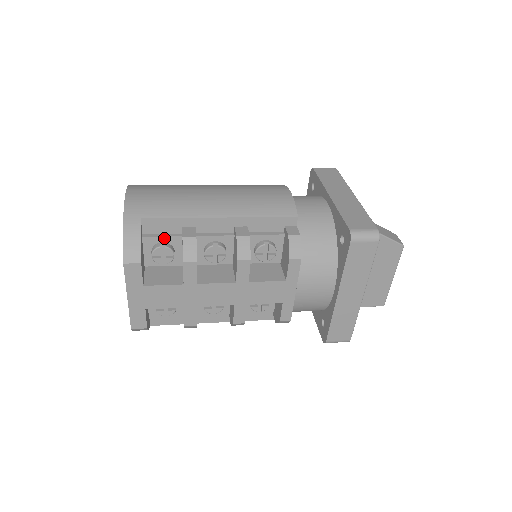
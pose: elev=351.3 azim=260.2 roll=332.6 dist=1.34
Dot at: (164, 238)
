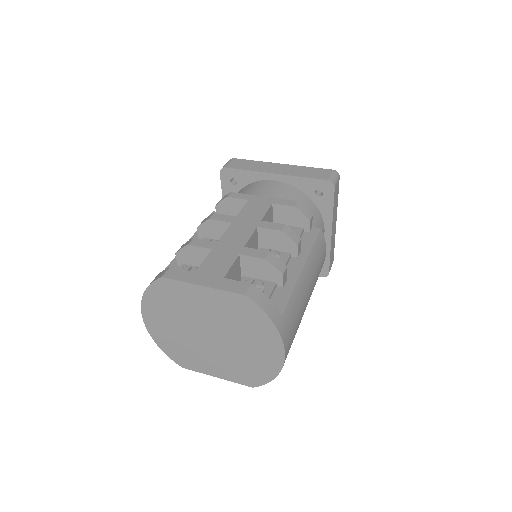
Dot at: occluded
